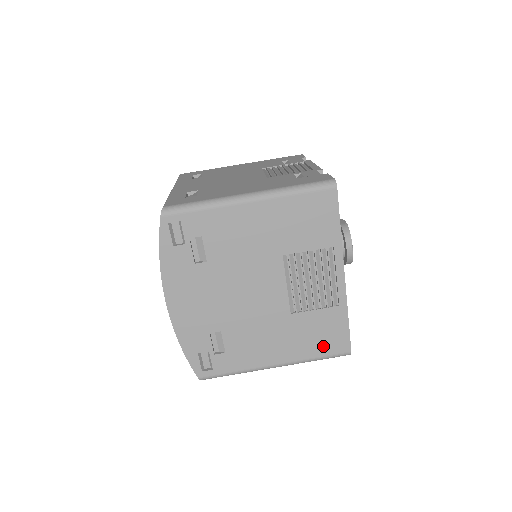
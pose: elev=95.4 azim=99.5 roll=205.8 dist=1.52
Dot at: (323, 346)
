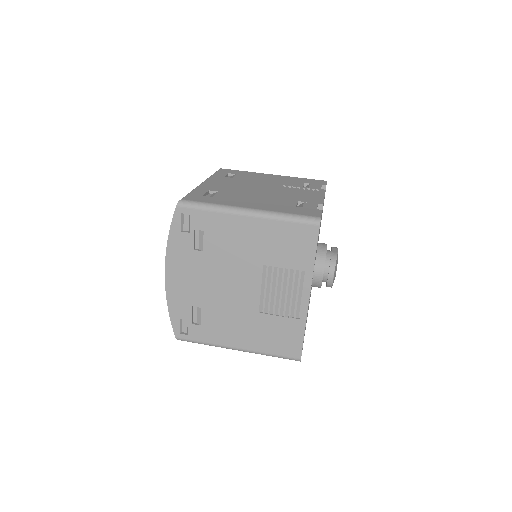
Dot at: (279, 347)
